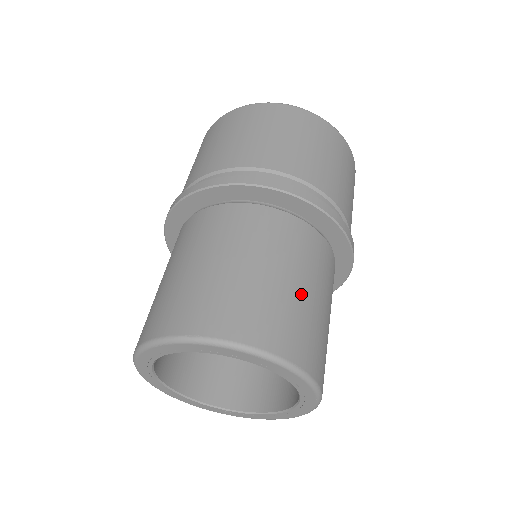
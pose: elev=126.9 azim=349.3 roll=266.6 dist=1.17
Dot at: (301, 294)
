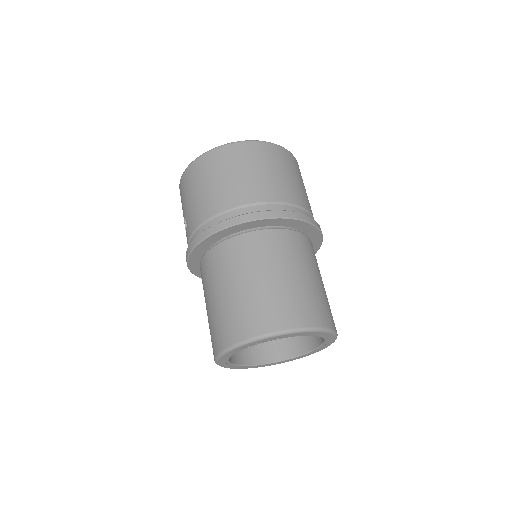
Dot at: (315, 283)
